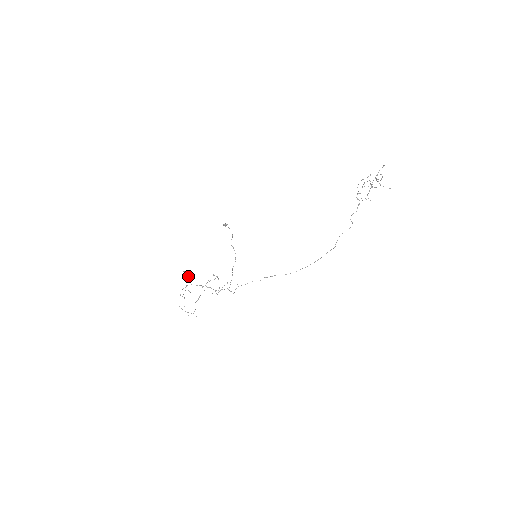
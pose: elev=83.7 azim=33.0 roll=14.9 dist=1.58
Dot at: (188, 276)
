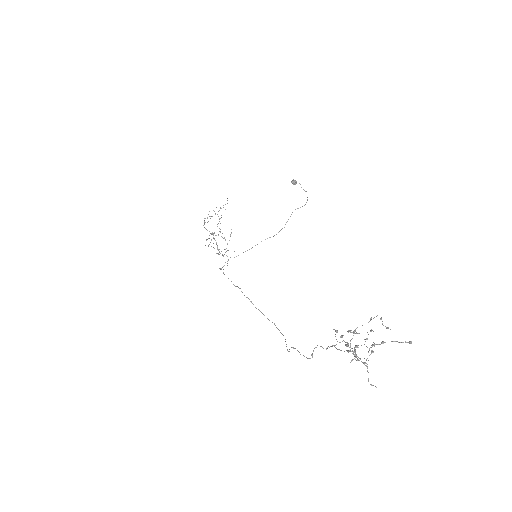
Dot at: occluded
